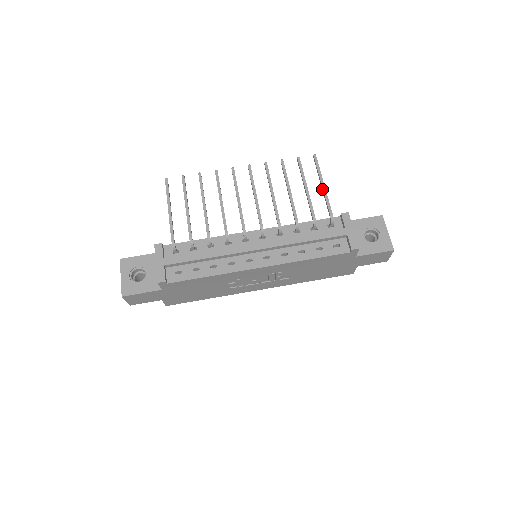
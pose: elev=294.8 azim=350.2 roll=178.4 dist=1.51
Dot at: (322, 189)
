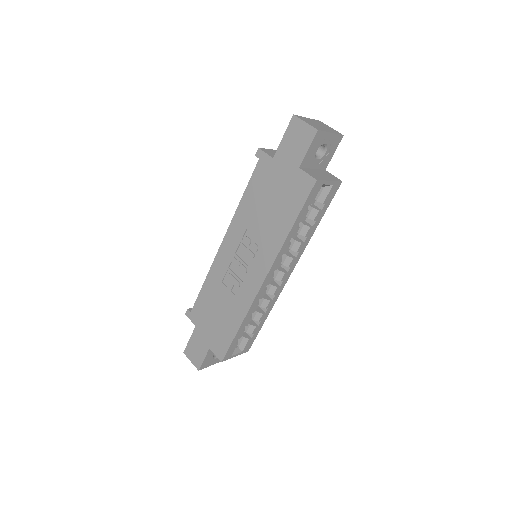
Dot at: occluded
